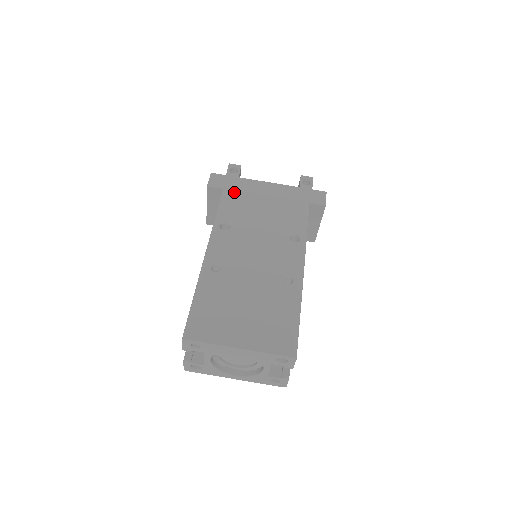
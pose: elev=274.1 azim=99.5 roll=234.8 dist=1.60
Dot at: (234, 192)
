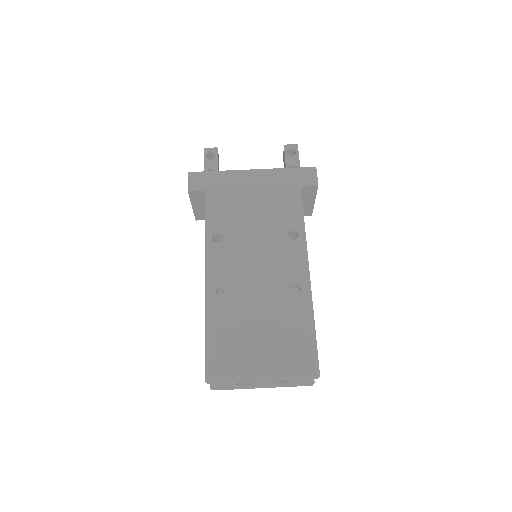
Dot at: (218, 192)
